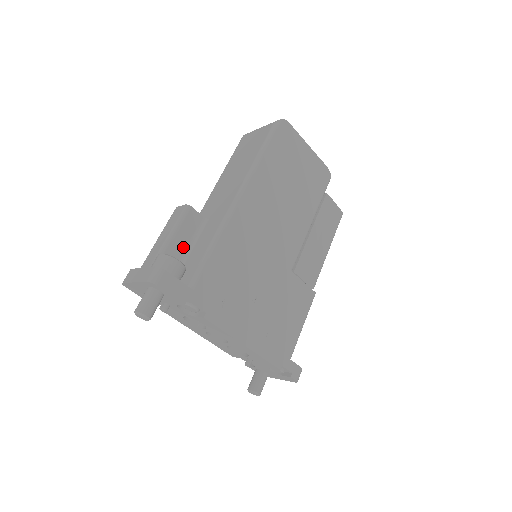
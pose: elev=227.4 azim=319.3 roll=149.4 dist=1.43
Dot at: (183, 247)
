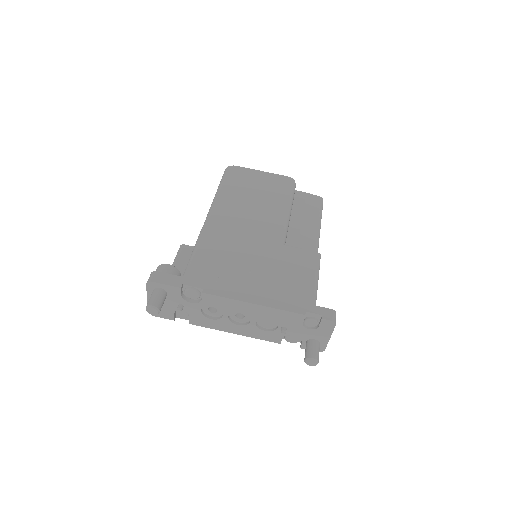
Dot at: occluded
